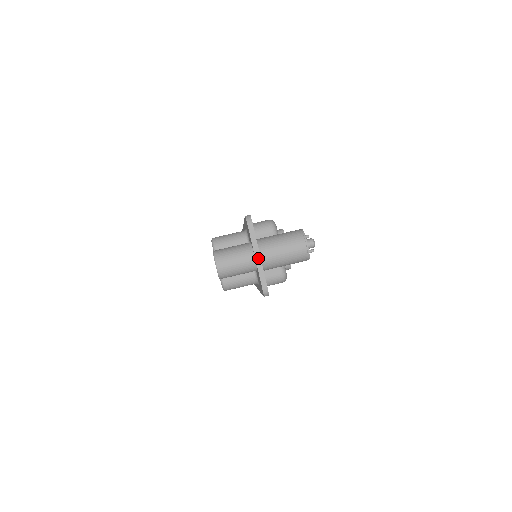
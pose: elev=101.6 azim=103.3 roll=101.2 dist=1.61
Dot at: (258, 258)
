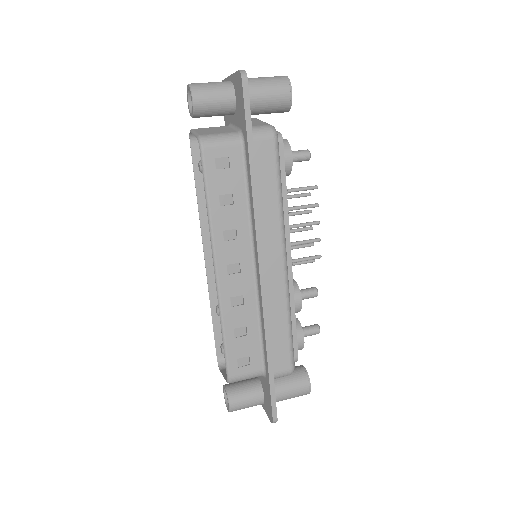
Dot at: occluded
